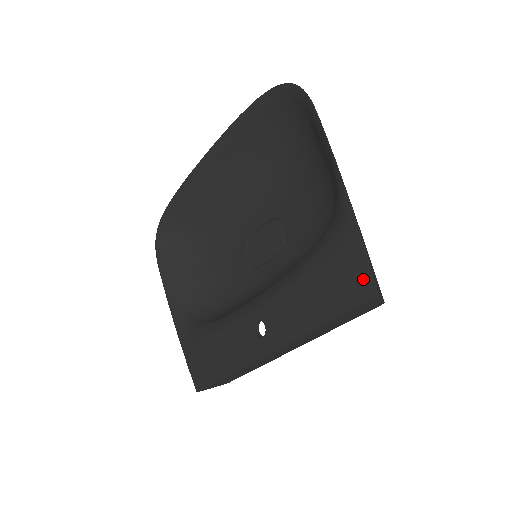
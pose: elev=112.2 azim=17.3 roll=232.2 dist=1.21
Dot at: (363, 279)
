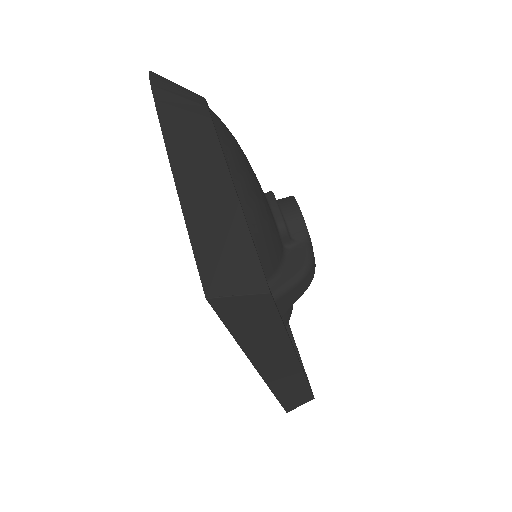
Dot at: occluded
